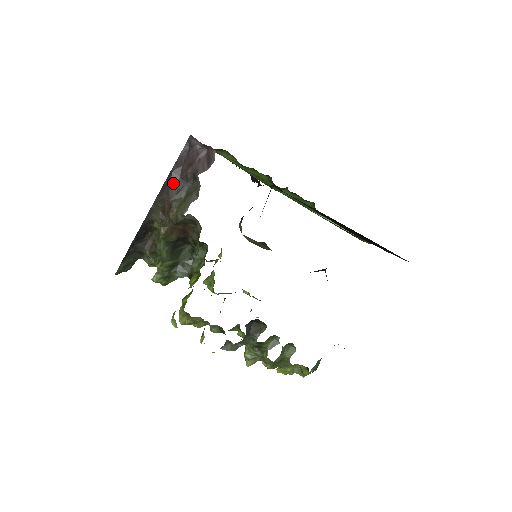
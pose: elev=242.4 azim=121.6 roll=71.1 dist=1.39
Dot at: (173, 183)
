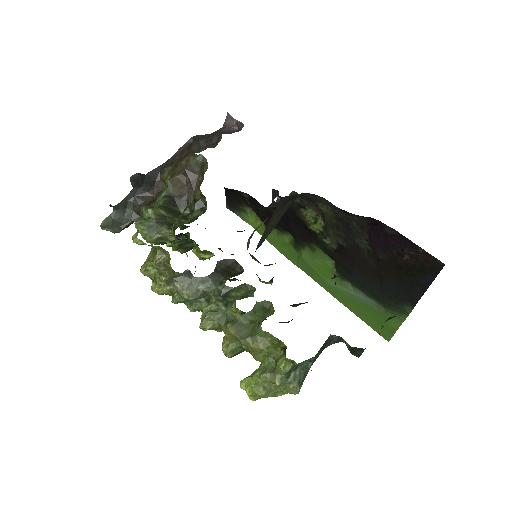
Dot at: (197, 142)
